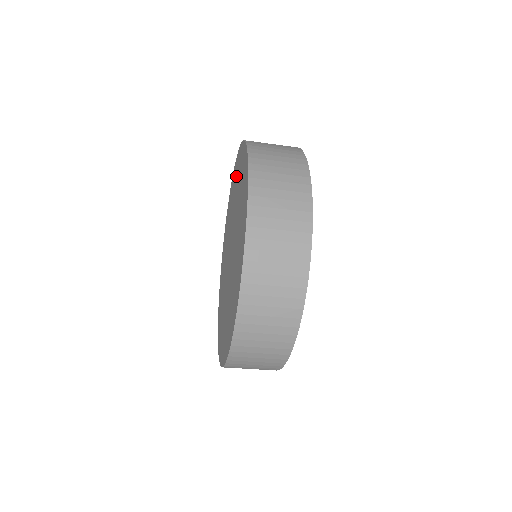
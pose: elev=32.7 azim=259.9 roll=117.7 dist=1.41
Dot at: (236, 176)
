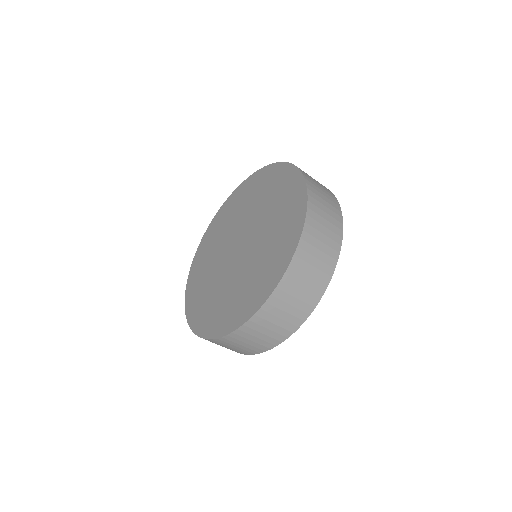
Dot at: (230, 208)
